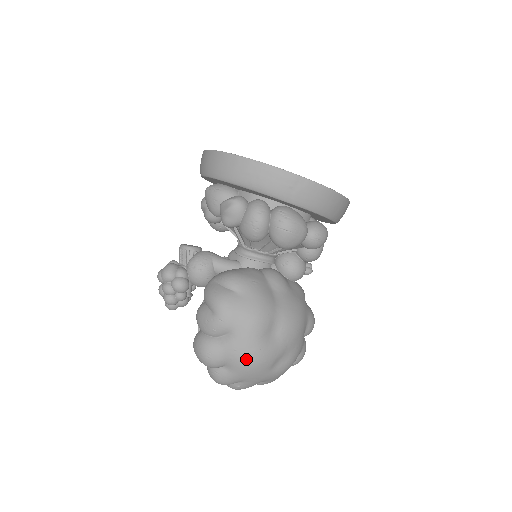
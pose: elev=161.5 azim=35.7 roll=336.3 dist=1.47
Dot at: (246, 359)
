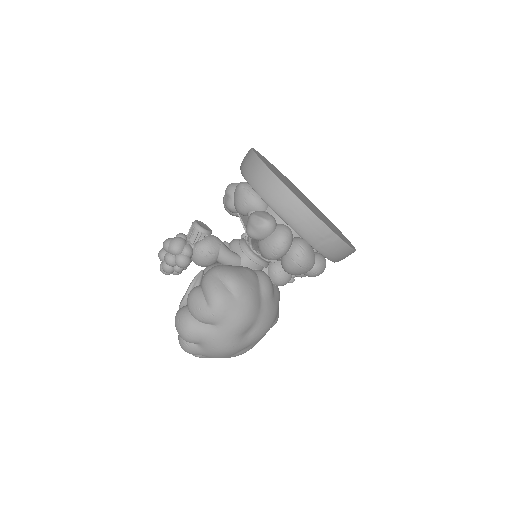
Dot at: (219, 348)
